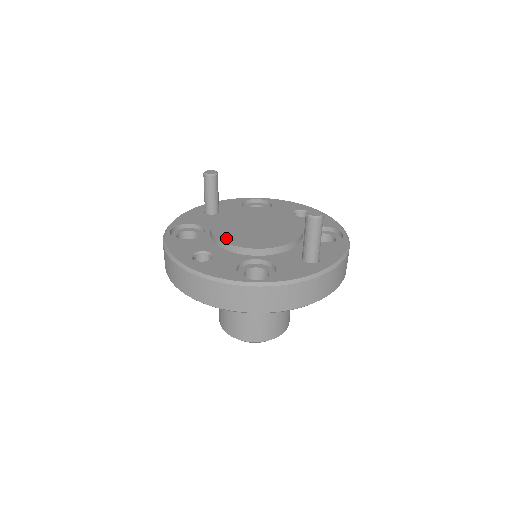
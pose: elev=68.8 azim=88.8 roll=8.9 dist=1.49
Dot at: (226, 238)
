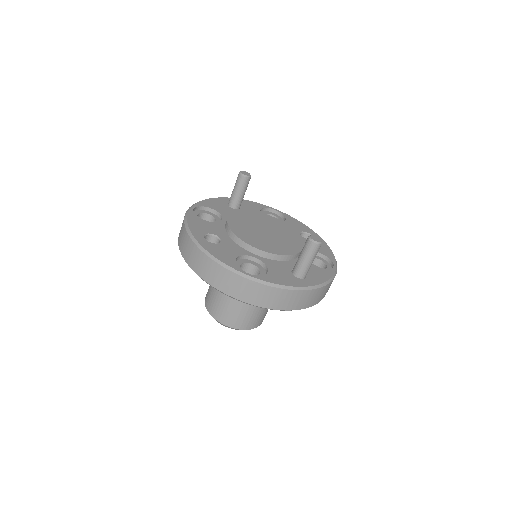
Dot at: (237, 231)
